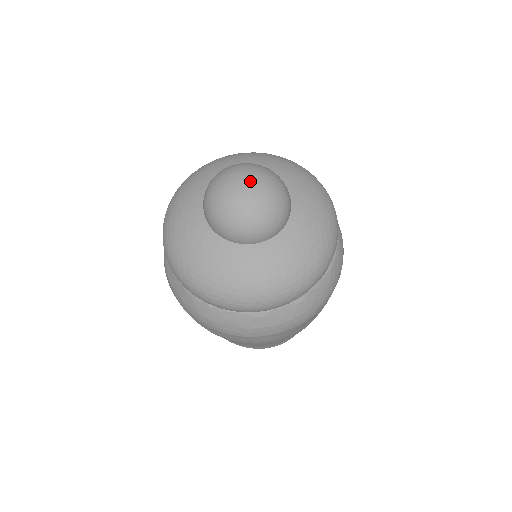
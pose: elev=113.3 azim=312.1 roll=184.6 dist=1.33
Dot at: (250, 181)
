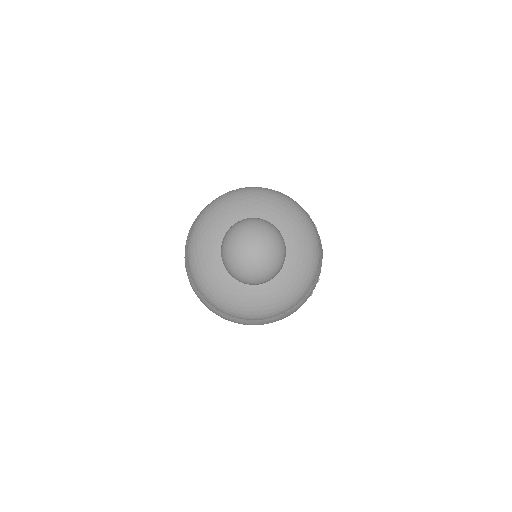
Dot at: (258, 250)
